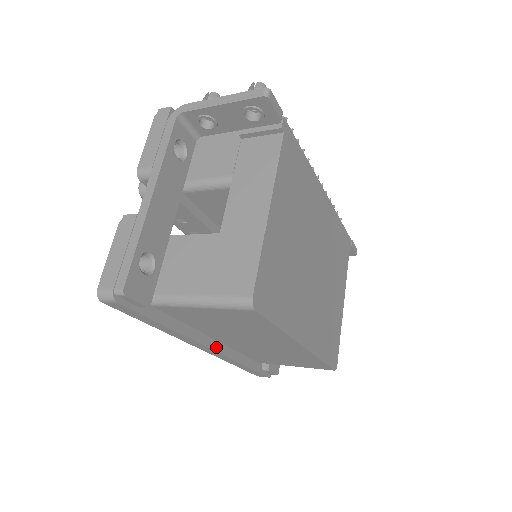
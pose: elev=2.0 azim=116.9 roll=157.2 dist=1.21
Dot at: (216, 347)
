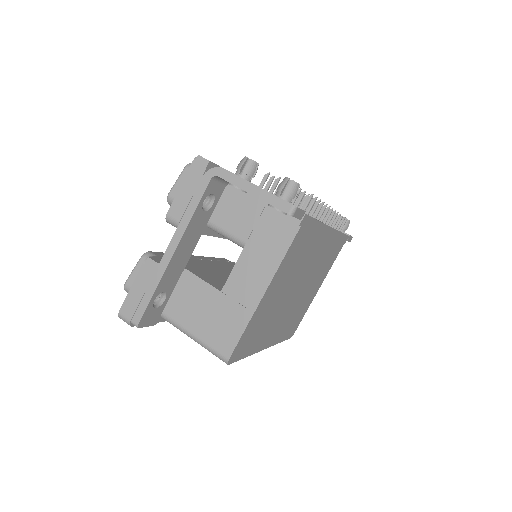
Dot at: occluded
